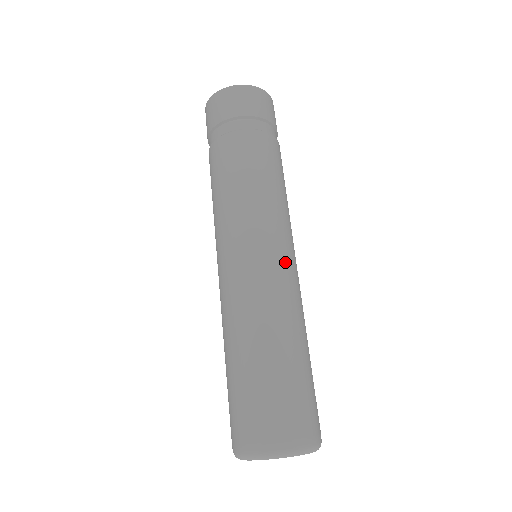
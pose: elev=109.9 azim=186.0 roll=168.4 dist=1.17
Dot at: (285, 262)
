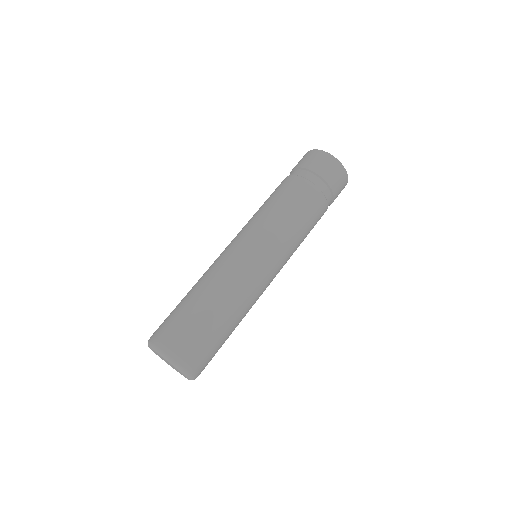
Dot at: (244, 253)
